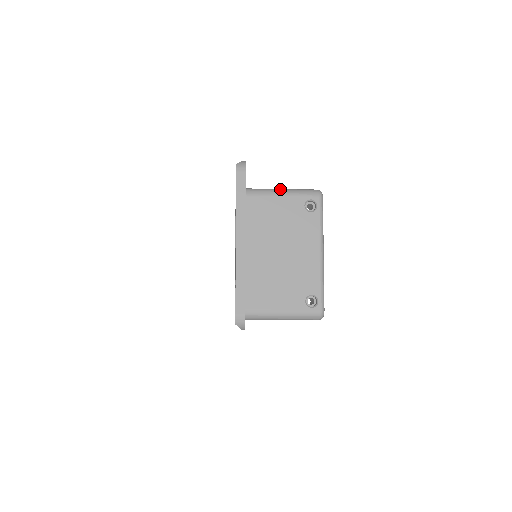
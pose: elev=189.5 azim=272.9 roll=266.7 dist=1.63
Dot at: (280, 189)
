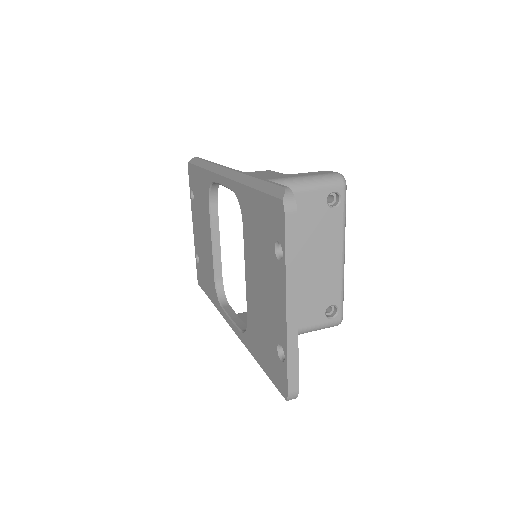
Dot at: (296, 179)
